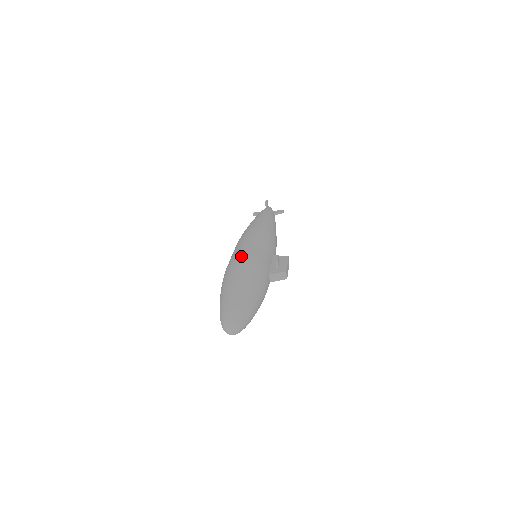
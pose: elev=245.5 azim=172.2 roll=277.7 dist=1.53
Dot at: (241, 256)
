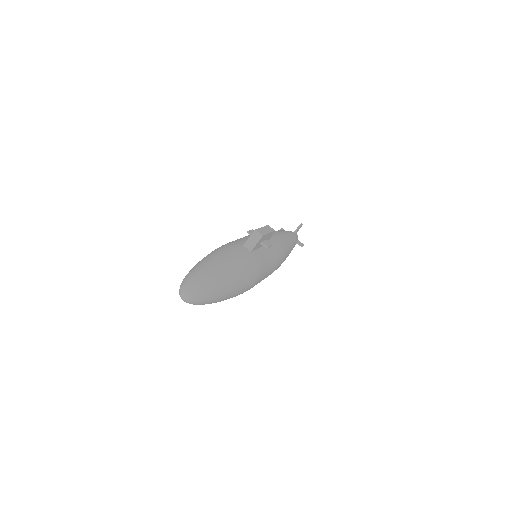
Dot at: occluded
